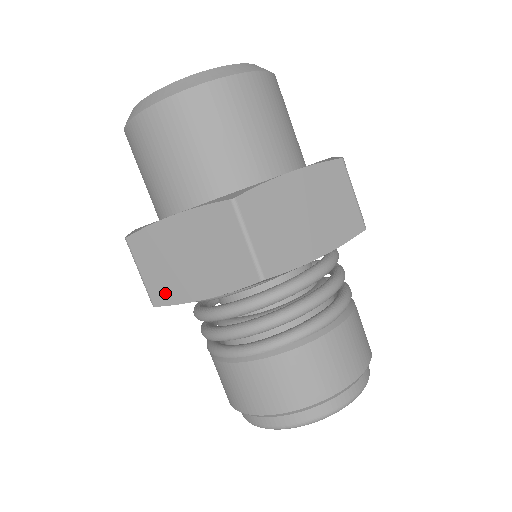
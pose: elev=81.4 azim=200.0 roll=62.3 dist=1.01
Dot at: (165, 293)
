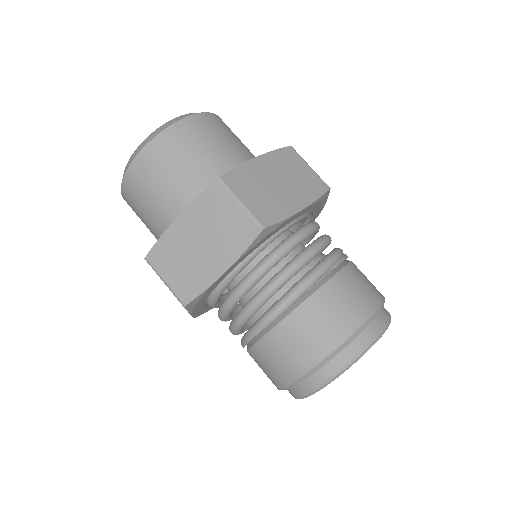
Dot at: occluded
